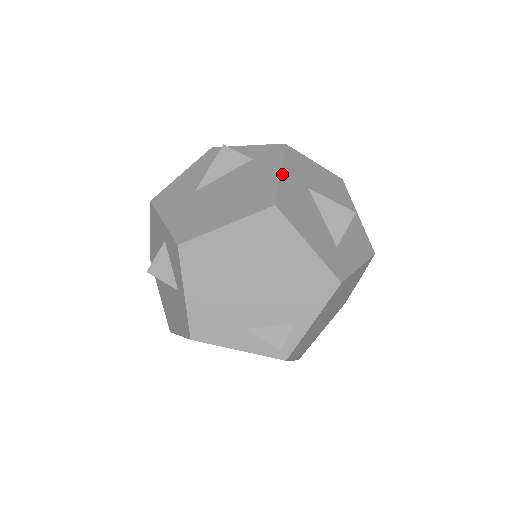
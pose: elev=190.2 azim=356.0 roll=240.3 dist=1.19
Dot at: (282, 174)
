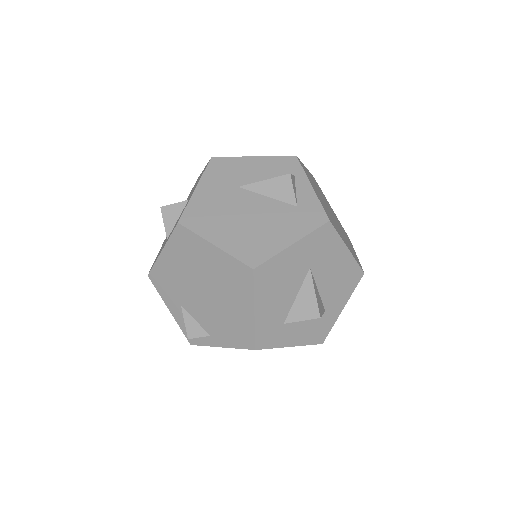
Dot at: (292, 246)
